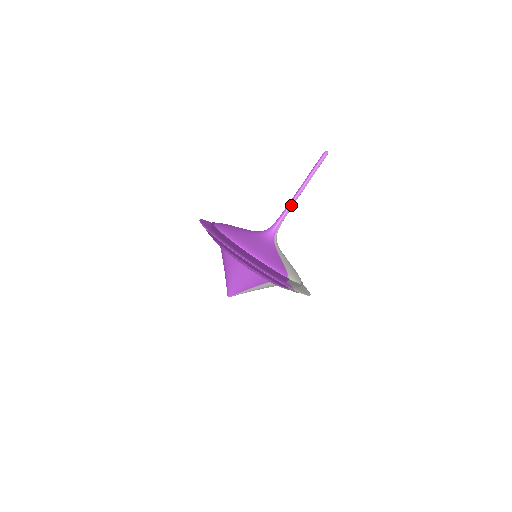
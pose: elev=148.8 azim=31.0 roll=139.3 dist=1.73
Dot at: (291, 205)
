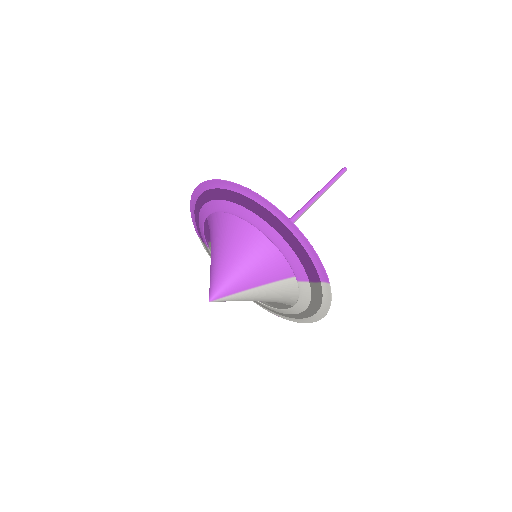
Dot at: (306, 208)
